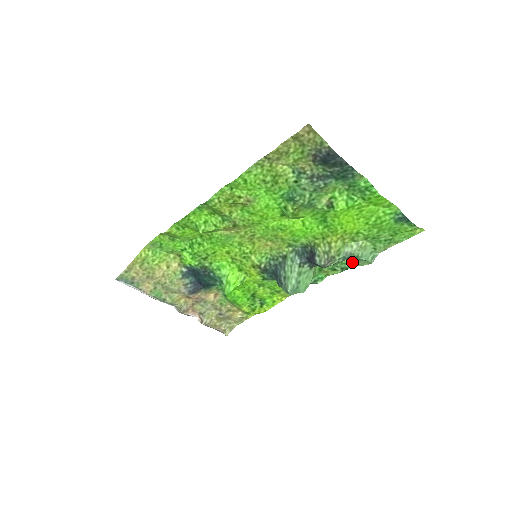
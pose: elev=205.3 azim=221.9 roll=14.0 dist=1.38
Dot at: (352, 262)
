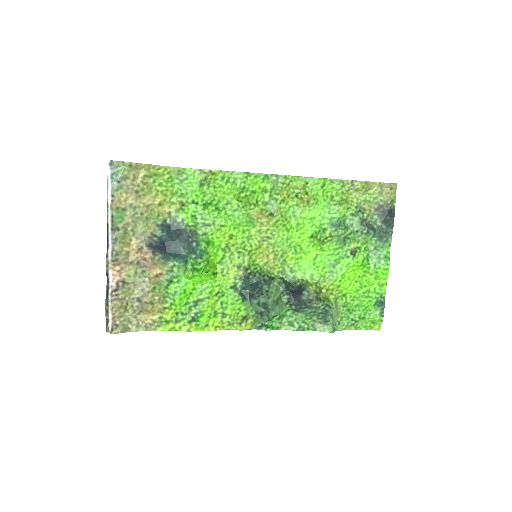
Dot at: (314, 325)
